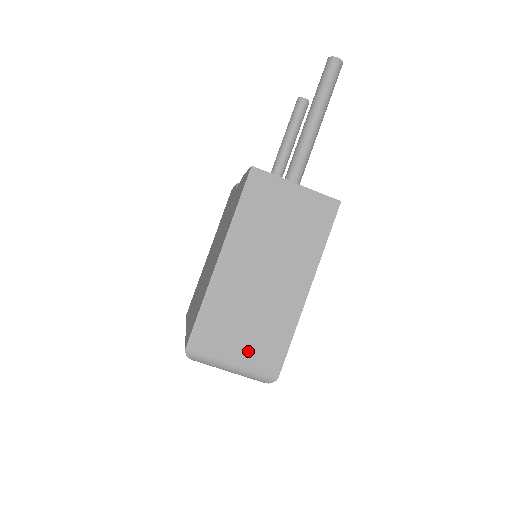
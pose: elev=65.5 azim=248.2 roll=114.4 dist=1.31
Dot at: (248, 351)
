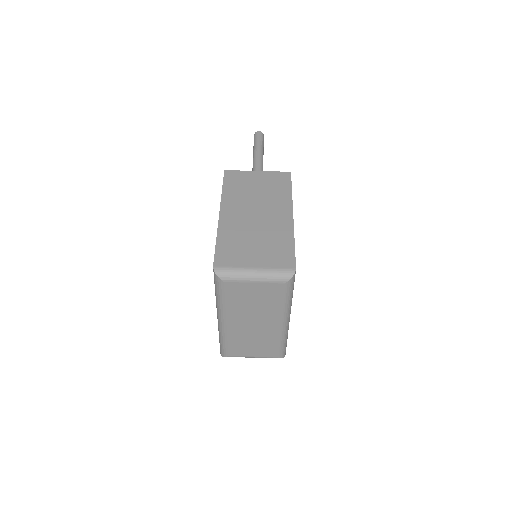
Dot at: (263, 258)
